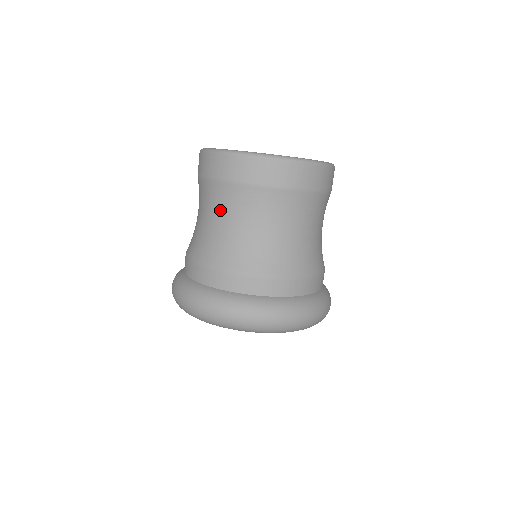
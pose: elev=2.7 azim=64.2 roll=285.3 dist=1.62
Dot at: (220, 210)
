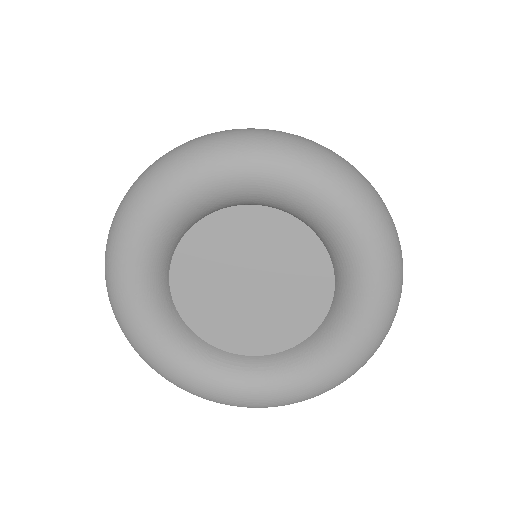
Dot at: occluded
